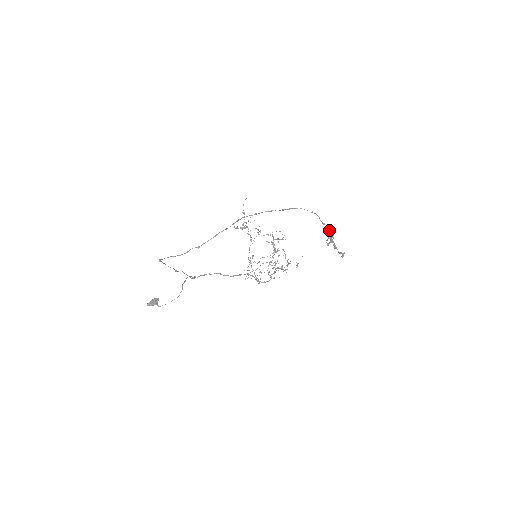
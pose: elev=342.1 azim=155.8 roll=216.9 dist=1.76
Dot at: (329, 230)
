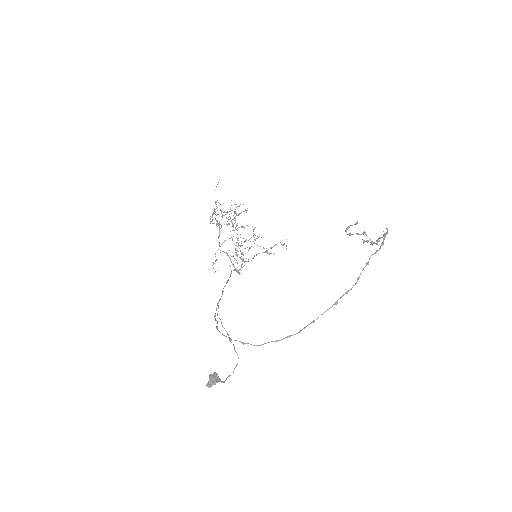
Dot at: occluded
